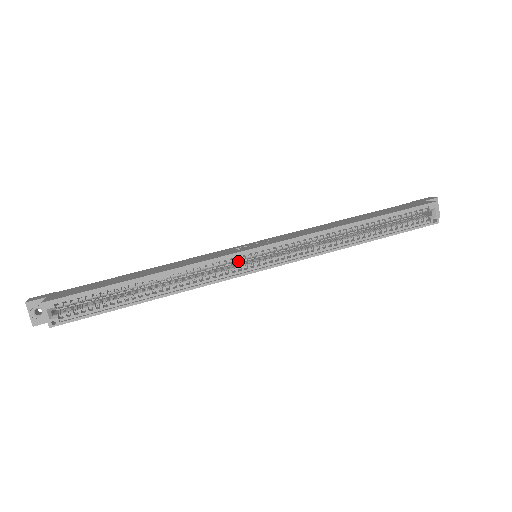
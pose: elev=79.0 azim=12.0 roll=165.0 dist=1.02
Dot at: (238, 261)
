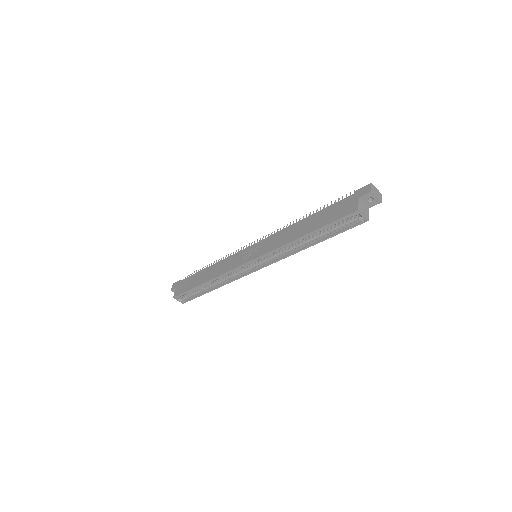
Dot at: (244, 266)
